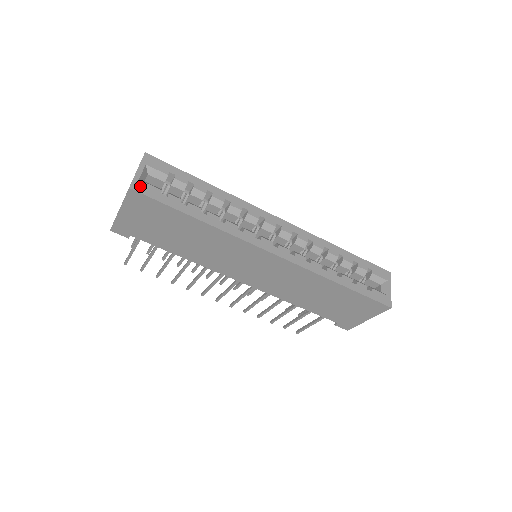
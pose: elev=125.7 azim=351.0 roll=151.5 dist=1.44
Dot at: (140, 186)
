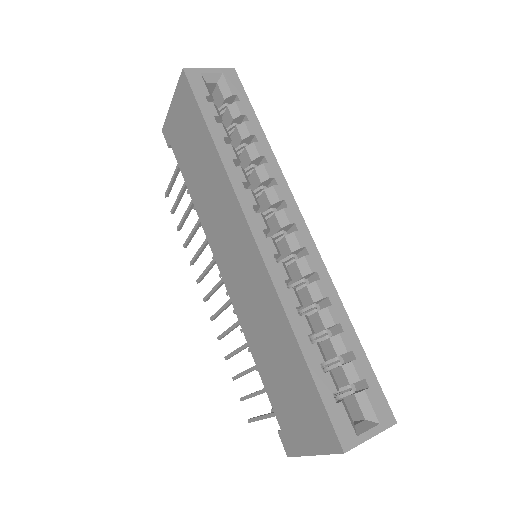
Dot at: (194, 76)
